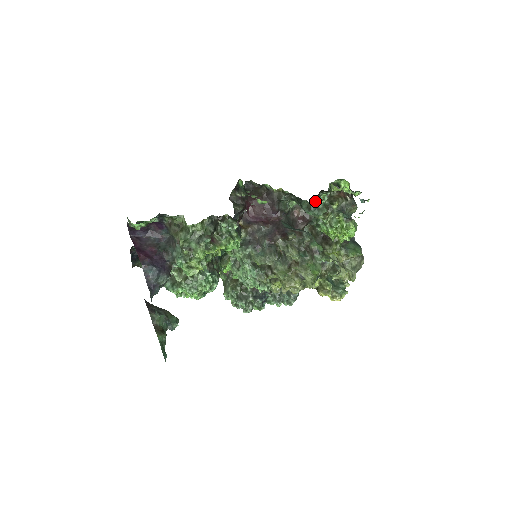
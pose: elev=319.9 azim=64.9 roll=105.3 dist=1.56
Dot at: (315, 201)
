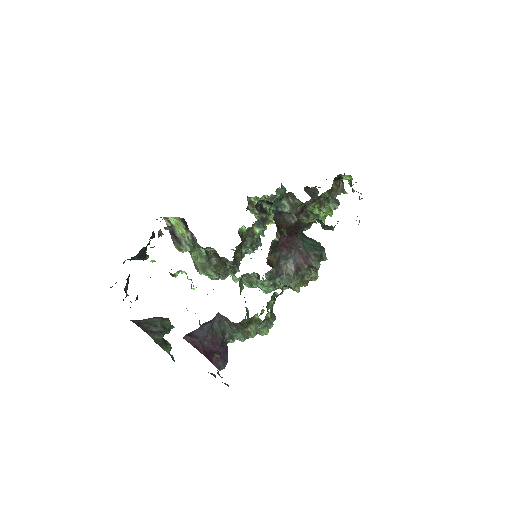
Dot at: occluded
